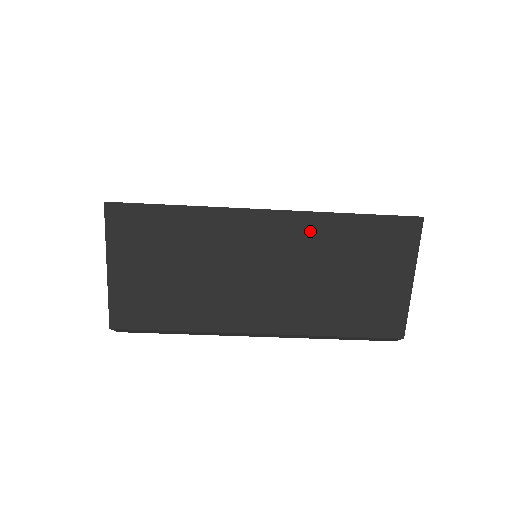
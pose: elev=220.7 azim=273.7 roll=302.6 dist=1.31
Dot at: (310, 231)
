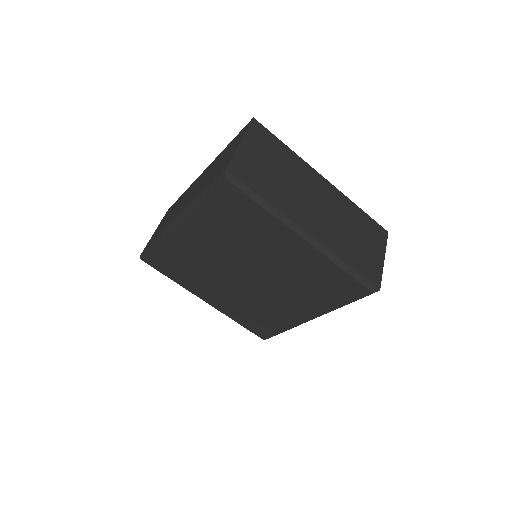
Dot at: (342, 202)
